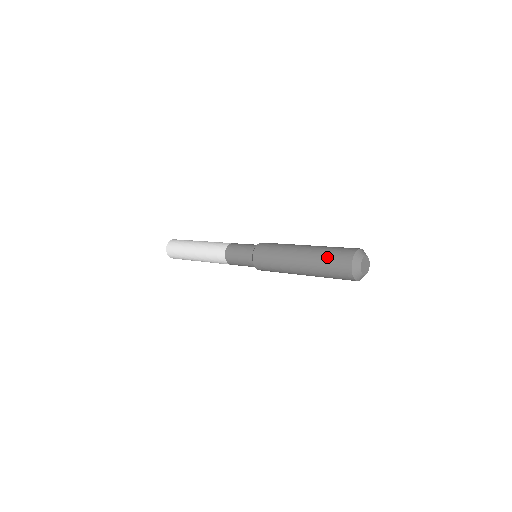
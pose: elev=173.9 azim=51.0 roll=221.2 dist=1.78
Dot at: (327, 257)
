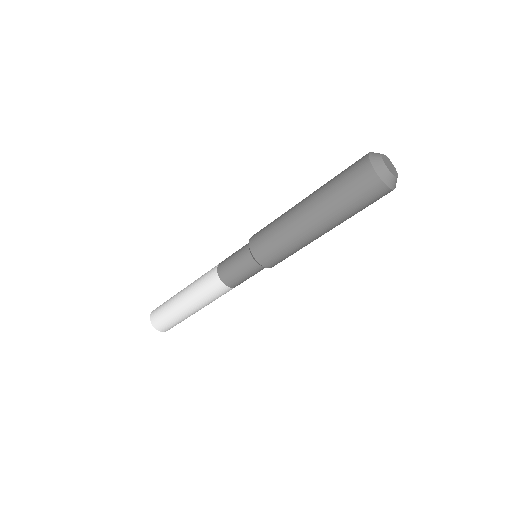
Dot at: (338, 174)
